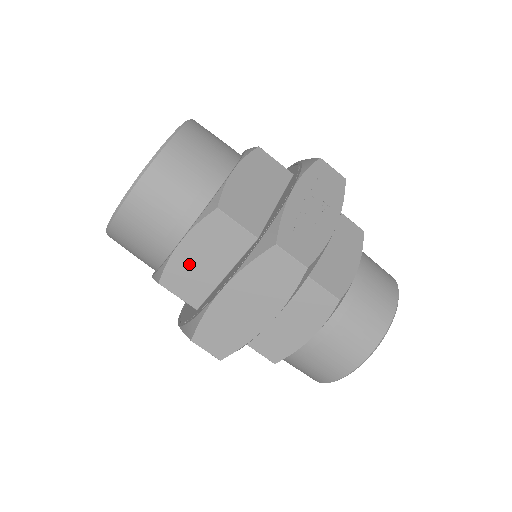
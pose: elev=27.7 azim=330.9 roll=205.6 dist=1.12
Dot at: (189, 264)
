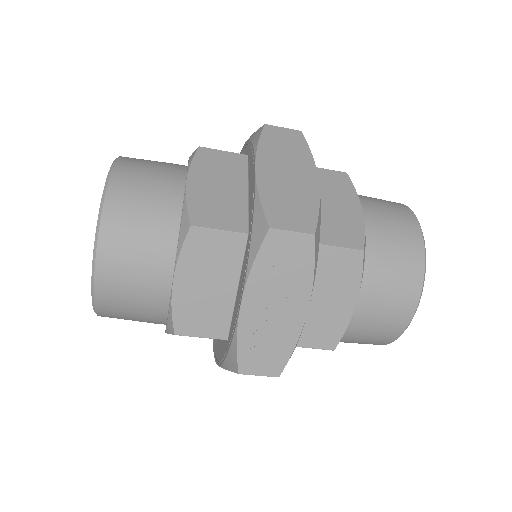
Dot at: occluded
